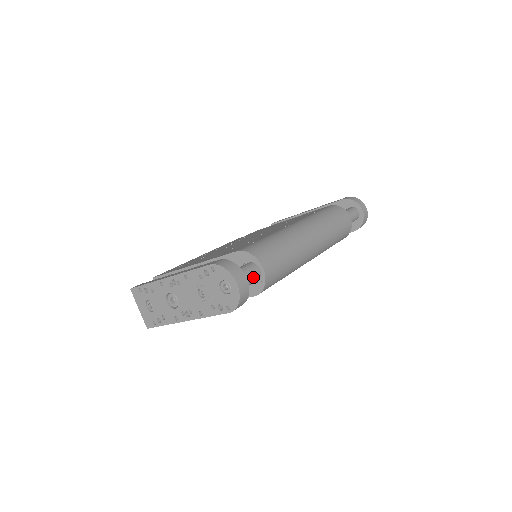
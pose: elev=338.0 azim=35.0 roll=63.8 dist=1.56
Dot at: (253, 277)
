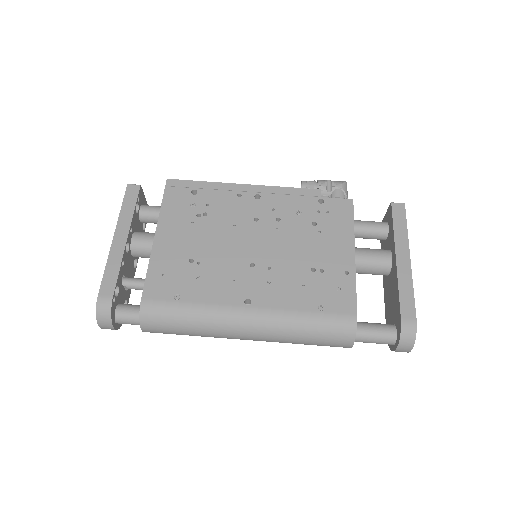
Dot at: (133, 324)
